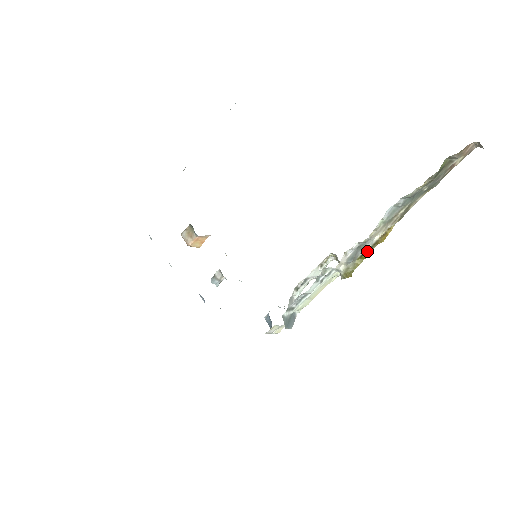
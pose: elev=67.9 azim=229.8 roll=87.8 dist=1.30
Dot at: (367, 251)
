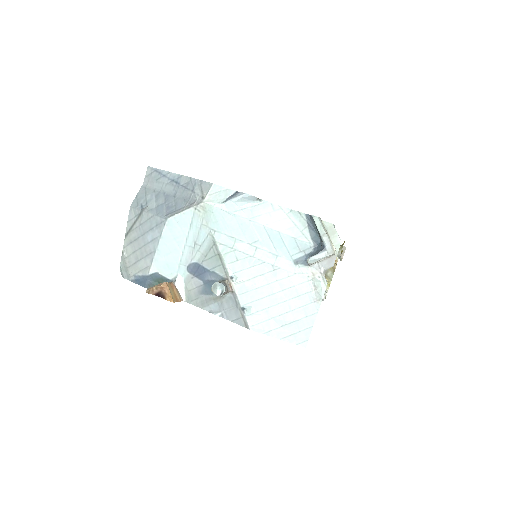
Dot at: occluded
